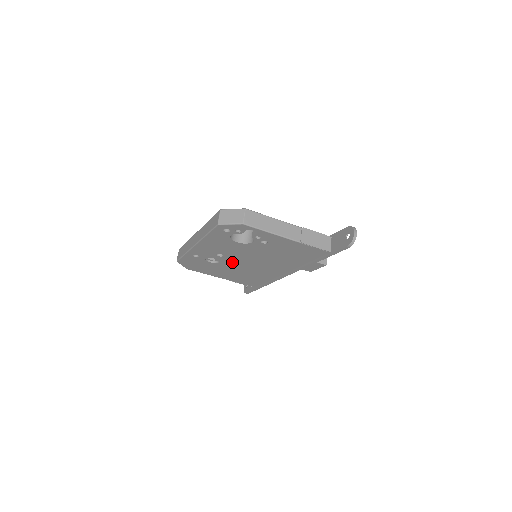
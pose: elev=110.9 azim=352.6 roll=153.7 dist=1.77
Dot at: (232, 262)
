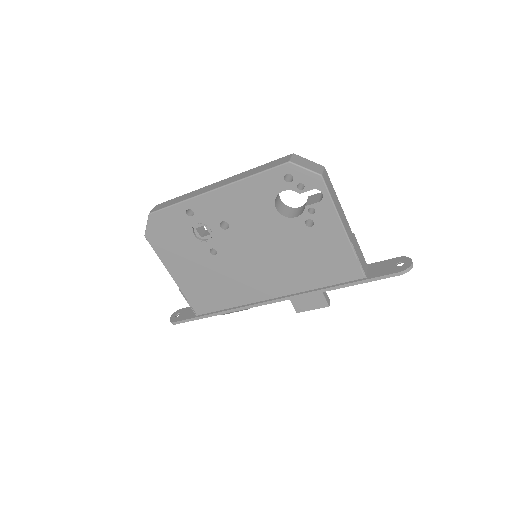
Dot at: (224, 247)
